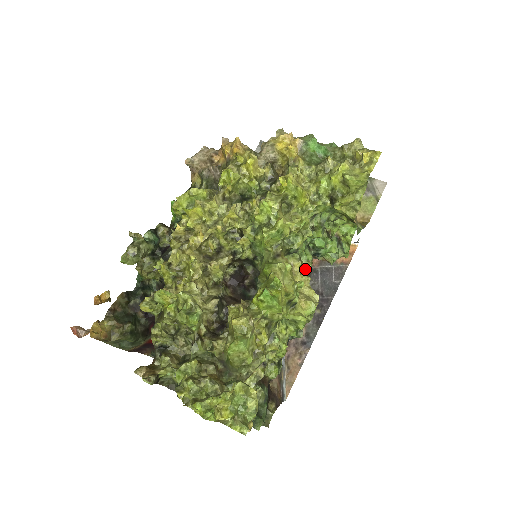
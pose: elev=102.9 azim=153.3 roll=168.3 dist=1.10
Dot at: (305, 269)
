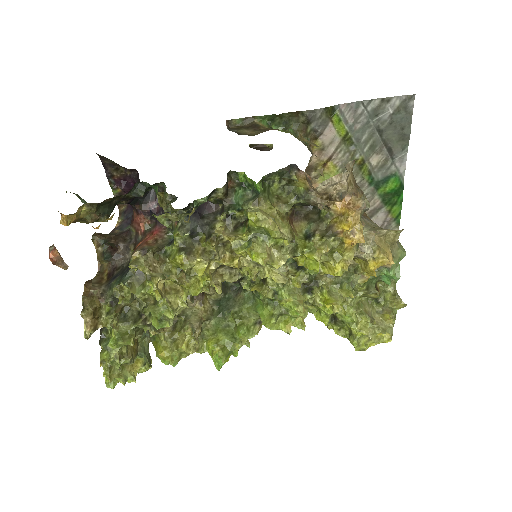
Dot at: occluded
